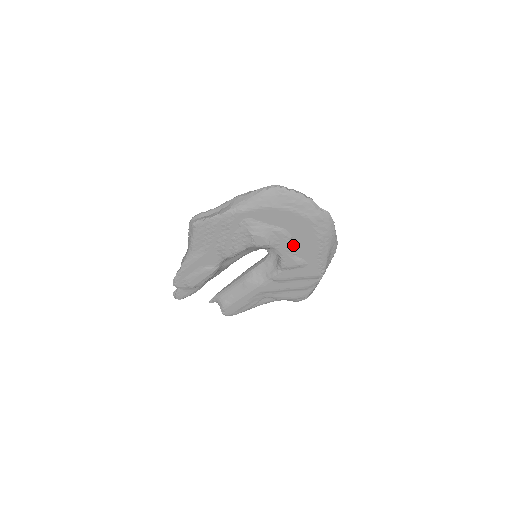
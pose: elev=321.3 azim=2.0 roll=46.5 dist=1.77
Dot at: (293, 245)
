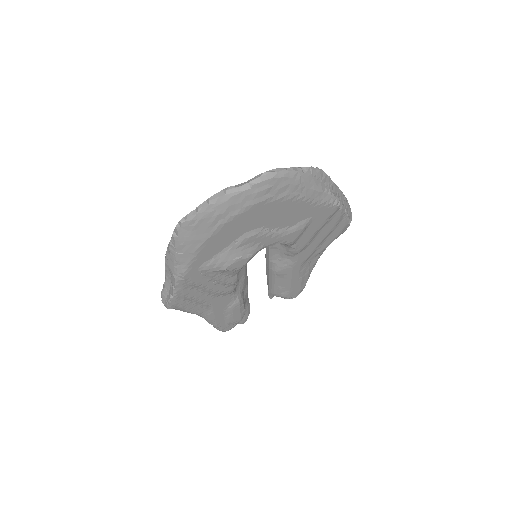
Dot at: (274, 228)
